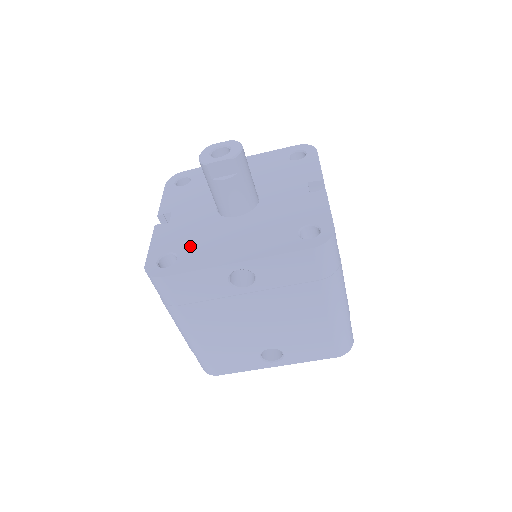
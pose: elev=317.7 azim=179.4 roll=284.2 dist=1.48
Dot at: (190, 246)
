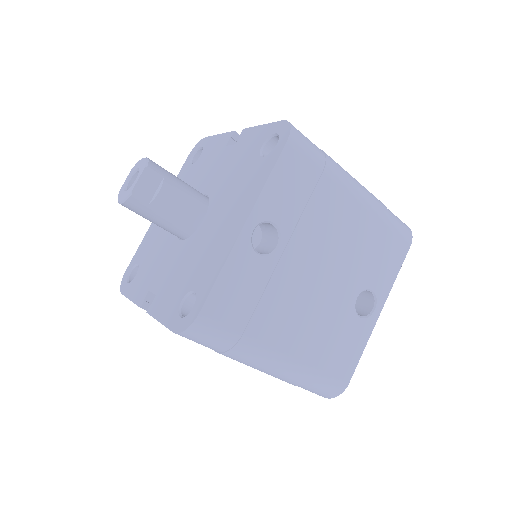
Dot at: (193, 274)
